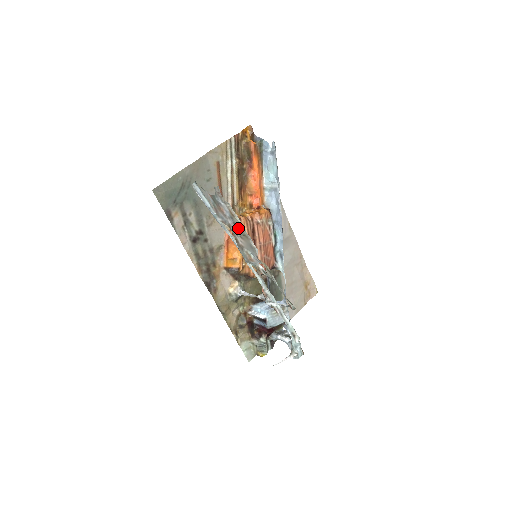
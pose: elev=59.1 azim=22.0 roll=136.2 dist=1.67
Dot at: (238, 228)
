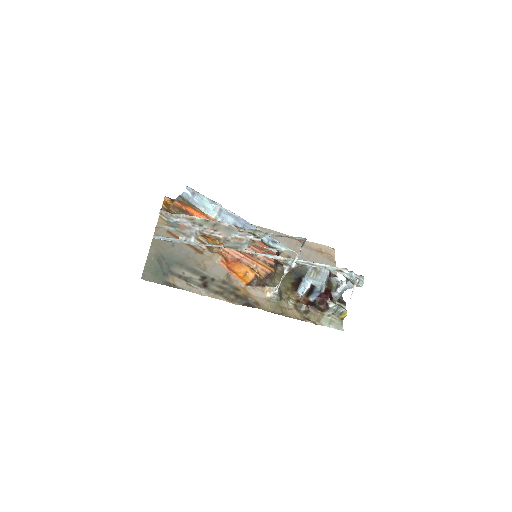
Dot at: (205, 225)
